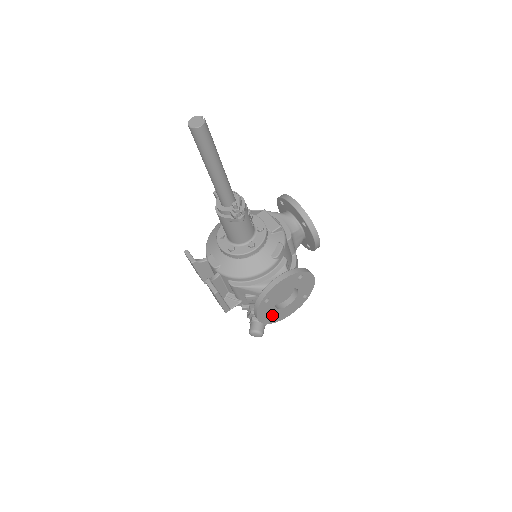
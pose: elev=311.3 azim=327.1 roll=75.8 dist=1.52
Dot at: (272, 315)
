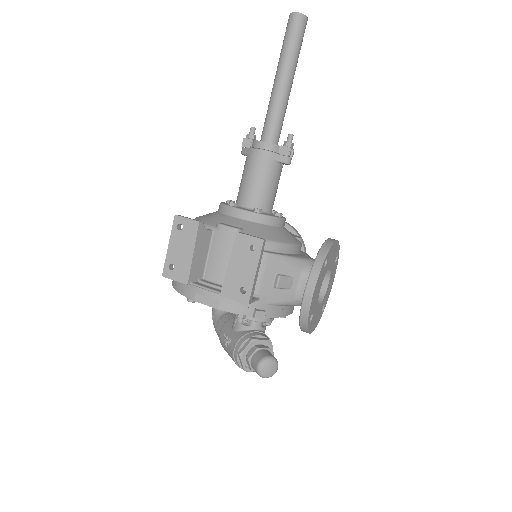
Dot at: (313, 307)
